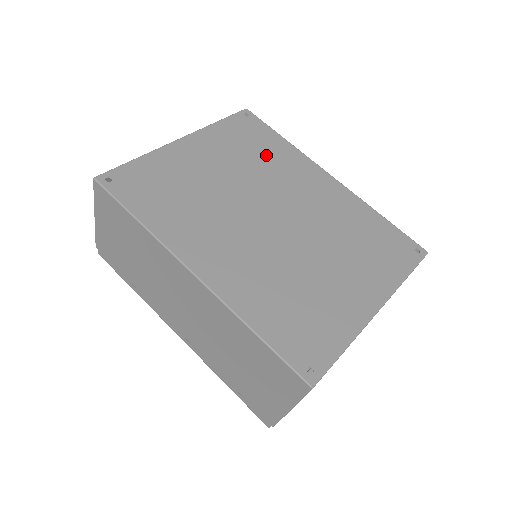
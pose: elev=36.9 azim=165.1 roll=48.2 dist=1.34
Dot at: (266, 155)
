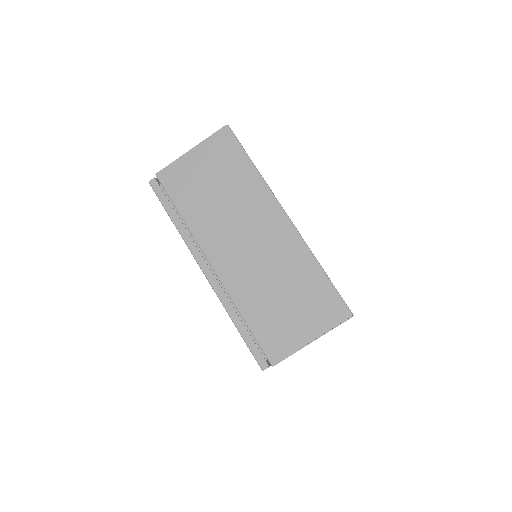
Dot at: occluded
